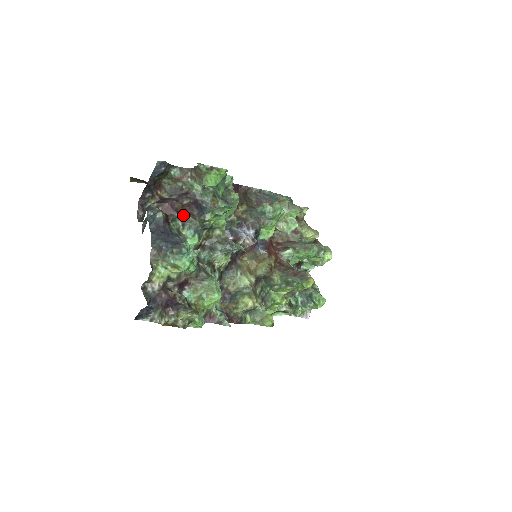
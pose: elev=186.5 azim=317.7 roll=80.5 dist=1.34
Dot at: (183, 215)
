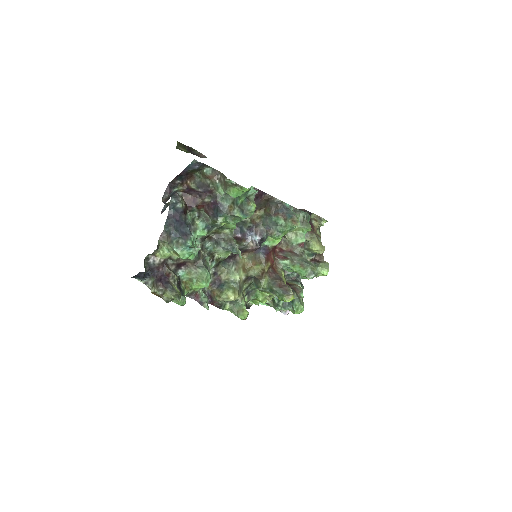
Dot at: (201, 210)
